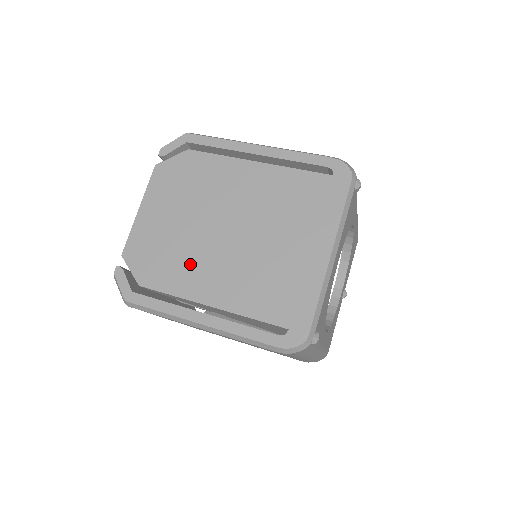
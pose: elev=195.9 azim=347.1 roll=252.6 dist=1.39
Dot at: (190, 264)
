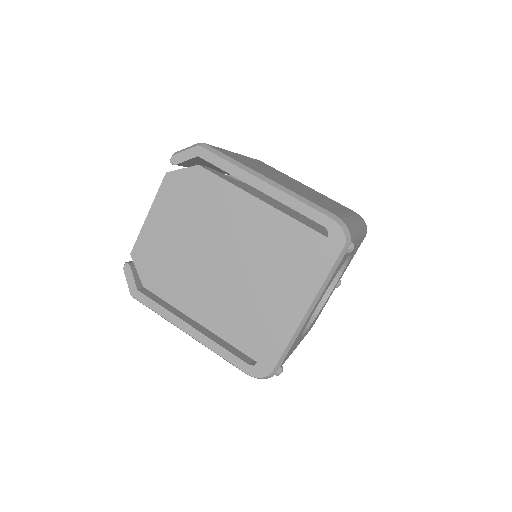
Dot at: (186, 281)
